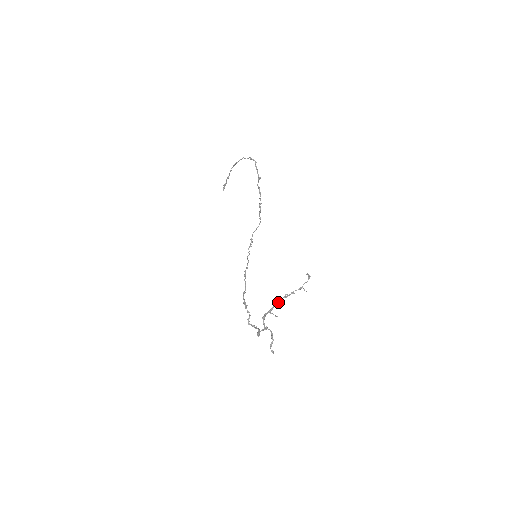
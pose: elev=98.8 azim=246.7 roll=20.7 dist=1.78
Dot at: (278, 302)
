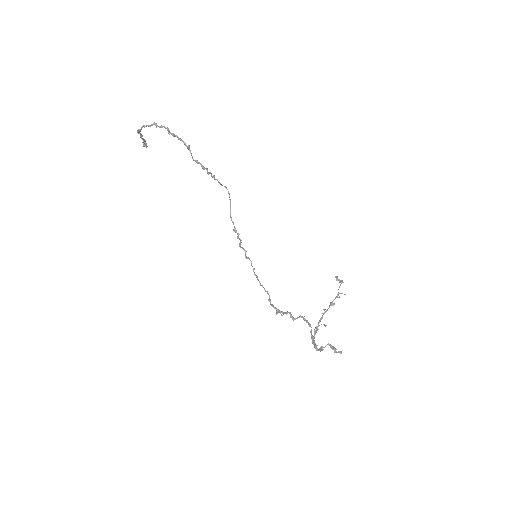
Dot at: (320, 321)
